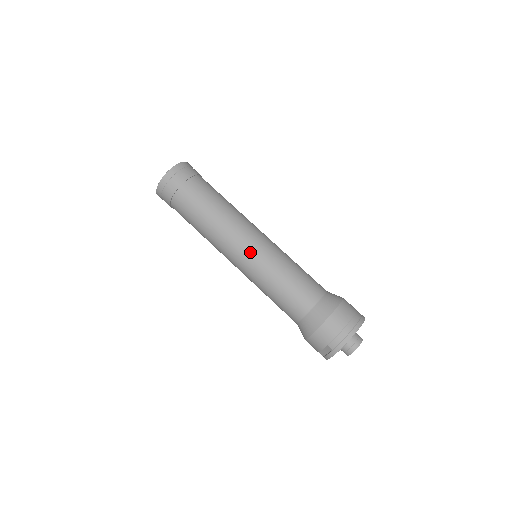
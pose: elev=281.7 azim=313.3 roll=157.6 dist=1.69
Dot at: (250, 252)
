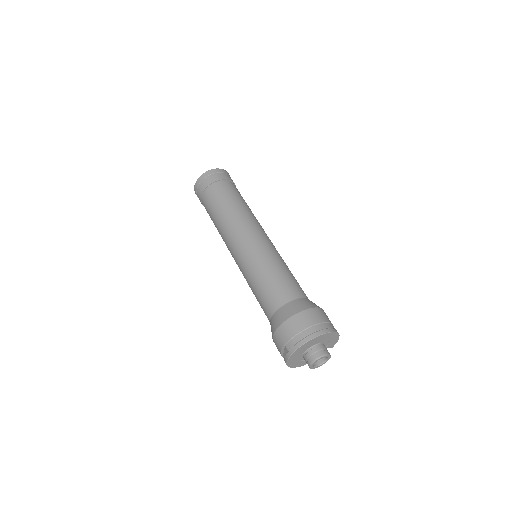
Dot at: (244, 246)
